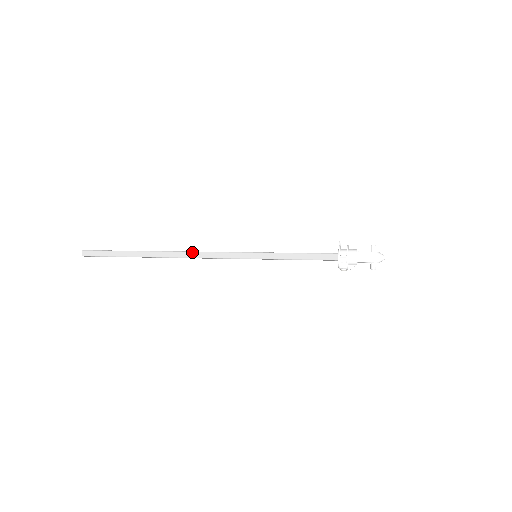
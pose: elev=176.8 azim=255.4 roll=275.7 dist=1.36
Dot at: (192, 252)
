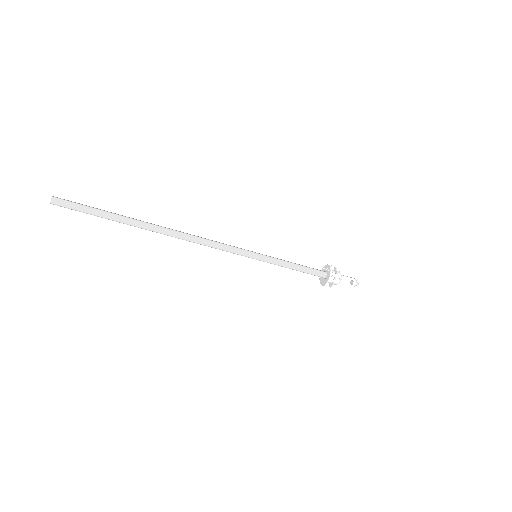
Dot at: (194, 235)
